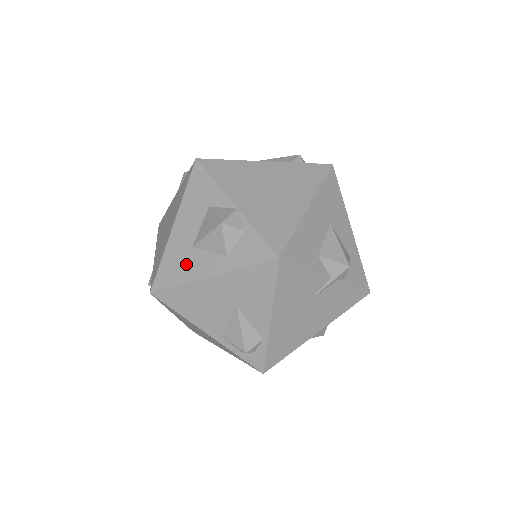
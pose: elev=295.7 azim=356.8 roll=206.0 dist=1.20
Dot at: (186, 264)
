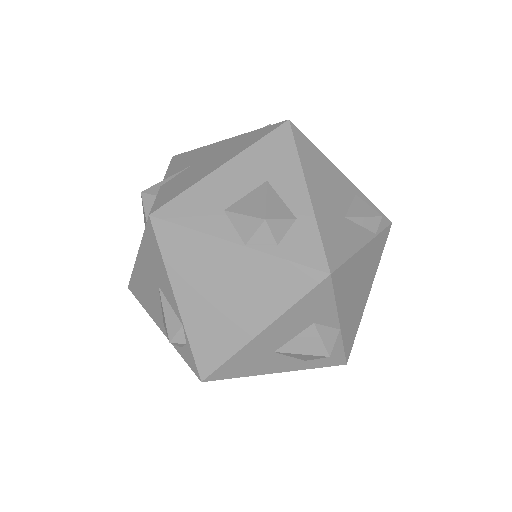
Dot at: (259, 364)
